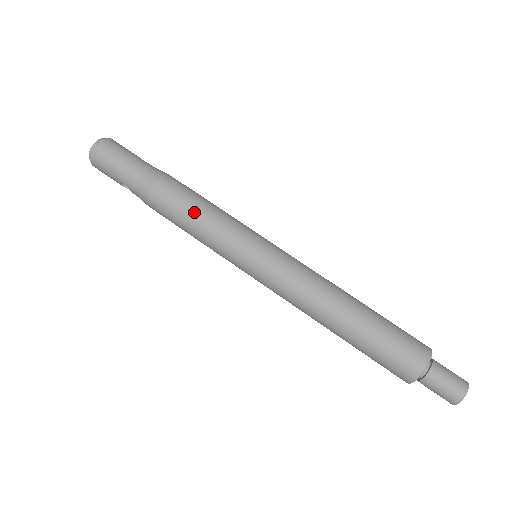
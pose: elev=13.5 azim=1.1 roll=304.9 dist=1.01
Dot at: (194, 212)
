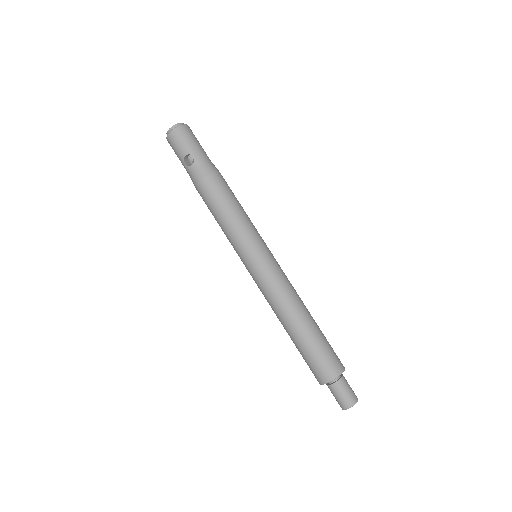
Dot at: (238, 203)
